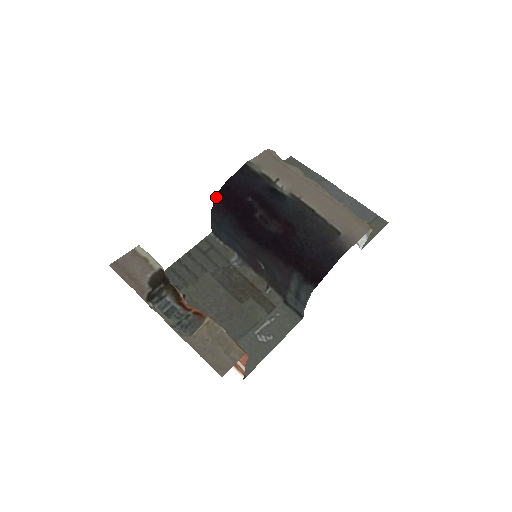
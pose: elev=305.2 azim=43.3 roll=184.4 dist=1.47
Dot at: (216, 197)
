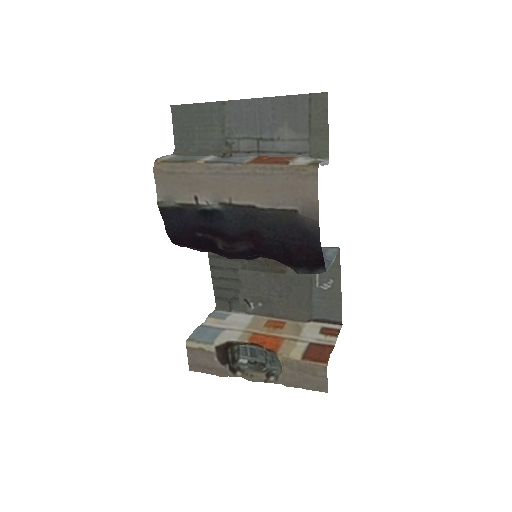
Dot at: occluded
